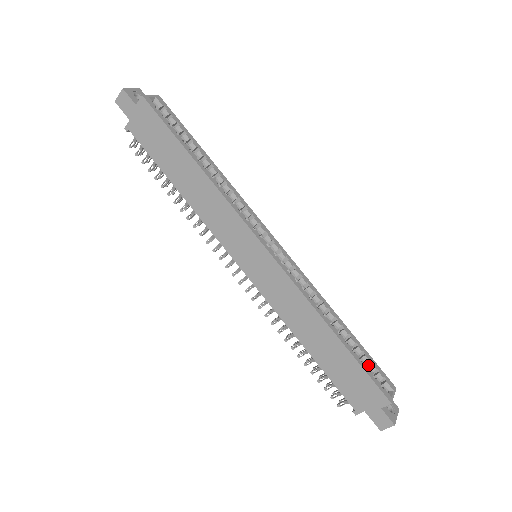
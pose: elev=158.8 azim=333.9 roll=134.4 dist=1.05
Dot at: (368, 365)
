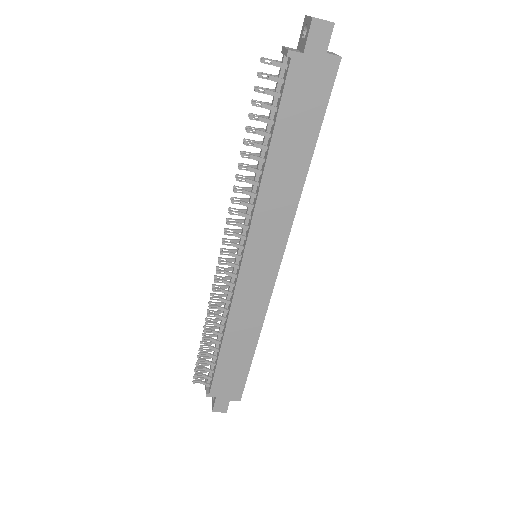
Dot at: occluded
